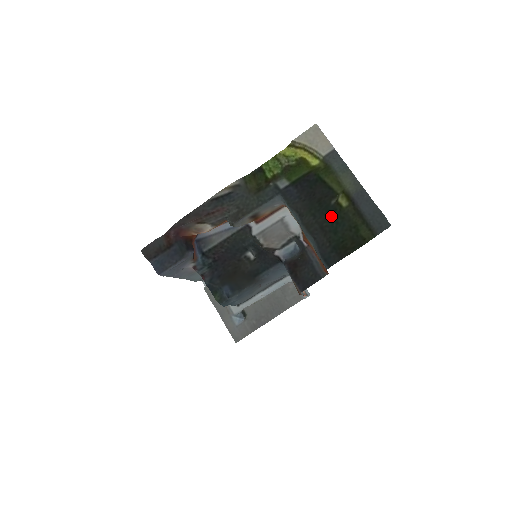
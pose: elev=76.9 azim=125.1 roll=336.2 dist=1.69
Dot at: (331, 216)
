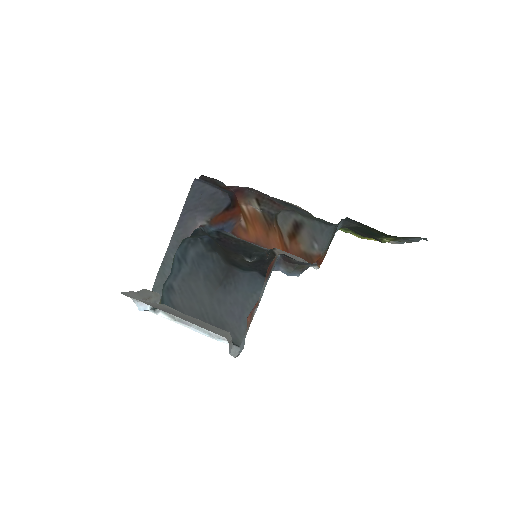
Dot at: (370, 233)
